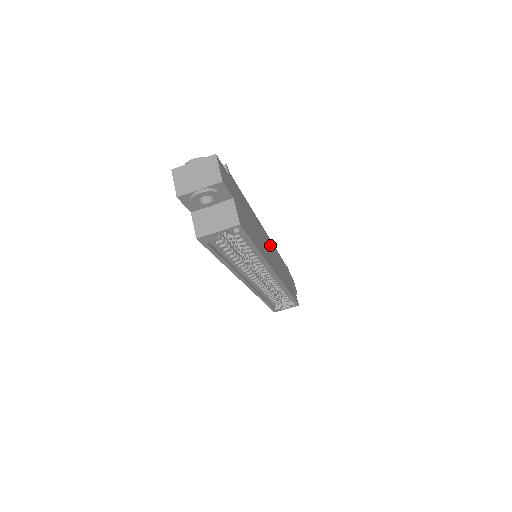
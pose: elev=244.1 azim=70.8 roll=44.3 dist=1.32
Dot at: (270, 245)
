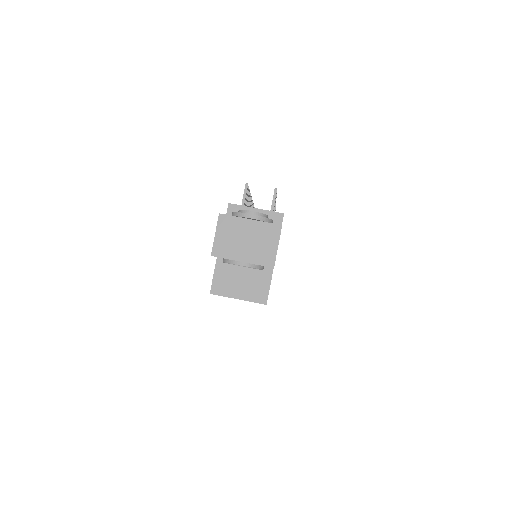
Dot at: occluded
